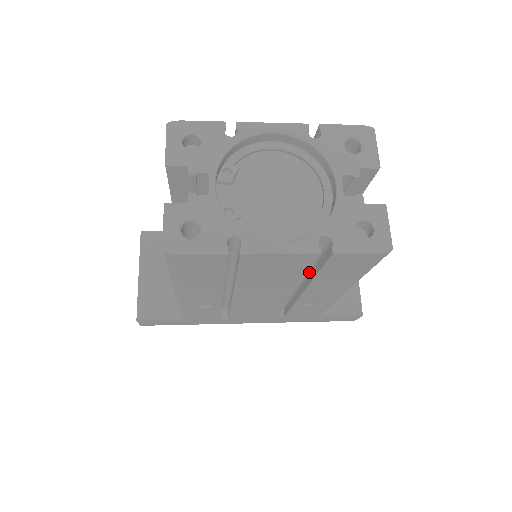
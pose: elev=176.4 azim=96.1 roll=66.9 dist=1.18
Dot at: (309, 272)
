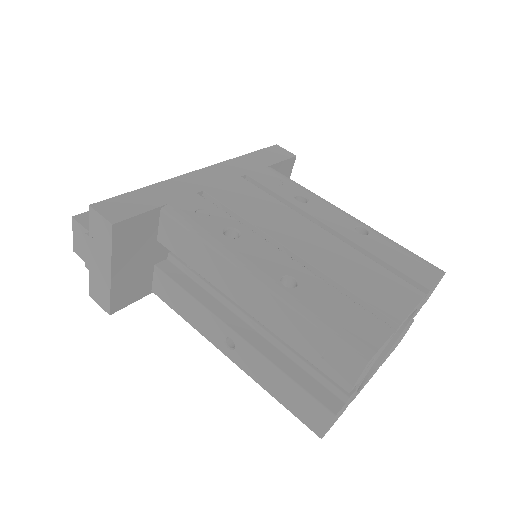
Dot at: occluded
